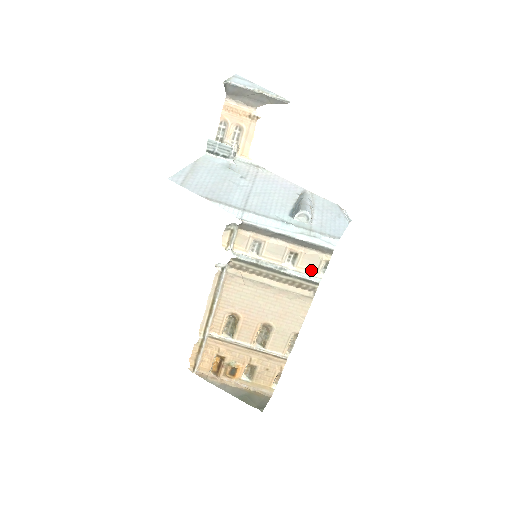
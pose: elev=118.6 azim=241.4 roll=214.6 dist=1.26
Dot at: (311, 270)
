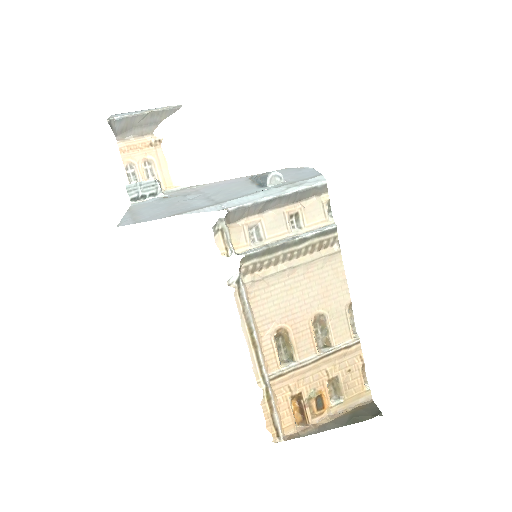
Dot at: (320, 222)
